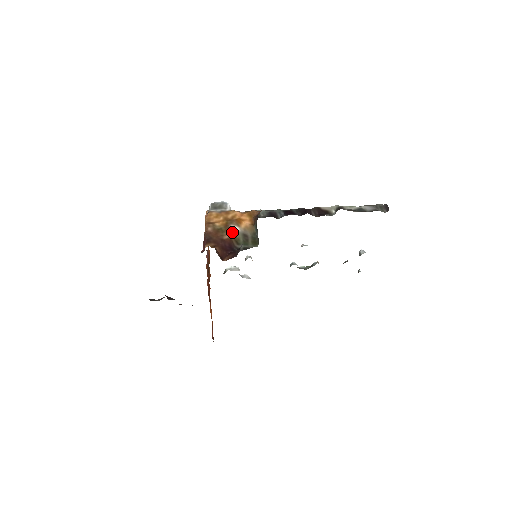
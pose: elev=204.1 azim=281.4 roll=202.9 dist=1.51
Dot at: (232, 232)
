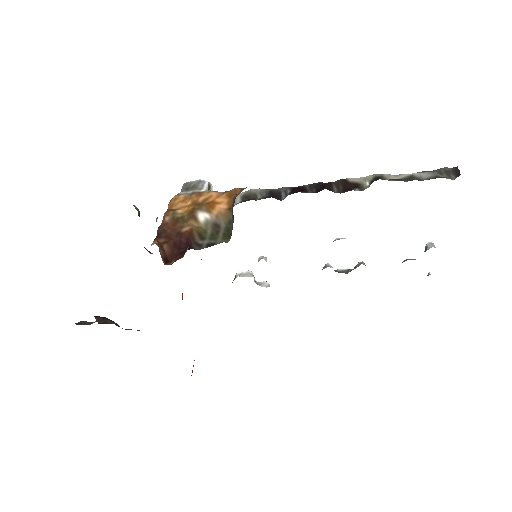
Dot at: (197, 221)
